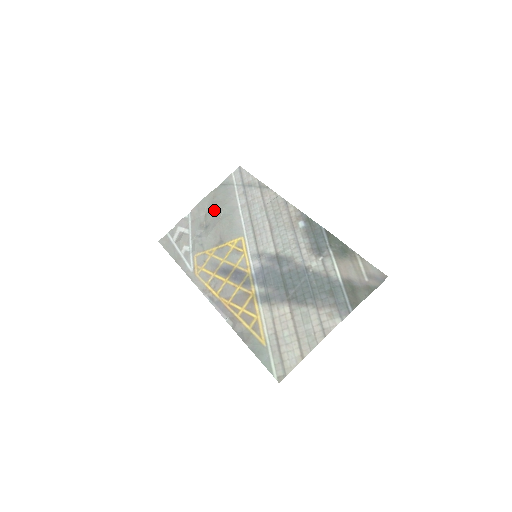
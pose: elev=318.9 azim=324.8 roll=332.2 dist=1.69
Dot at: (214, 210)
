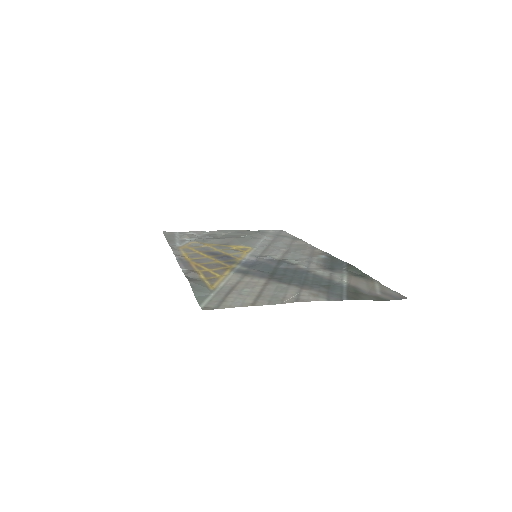
Dot at: (236, 234)
